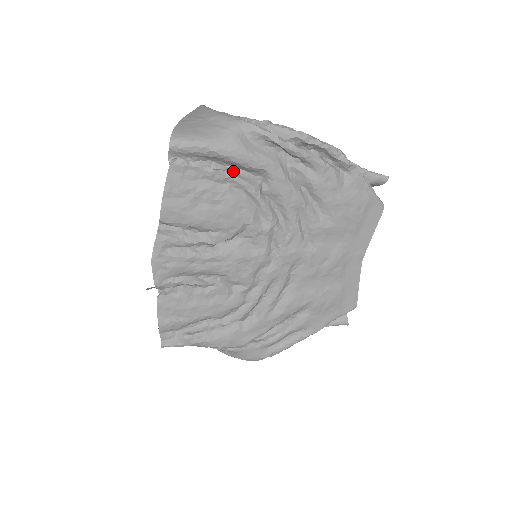
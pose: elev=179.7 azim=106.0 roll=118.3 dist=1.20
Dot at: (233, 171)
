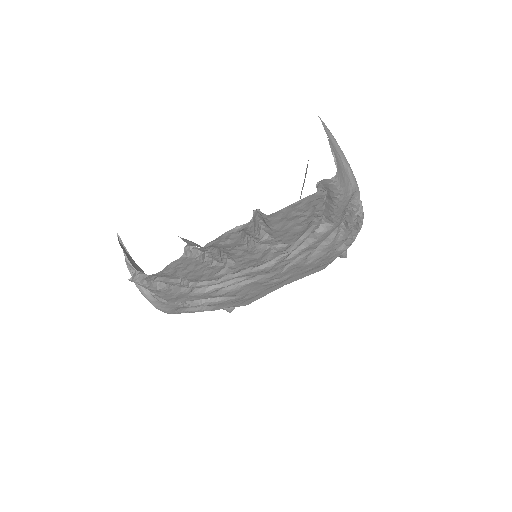
Dot at: occluded
